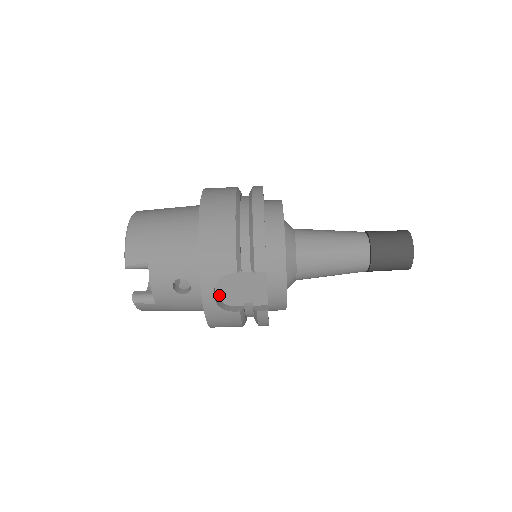
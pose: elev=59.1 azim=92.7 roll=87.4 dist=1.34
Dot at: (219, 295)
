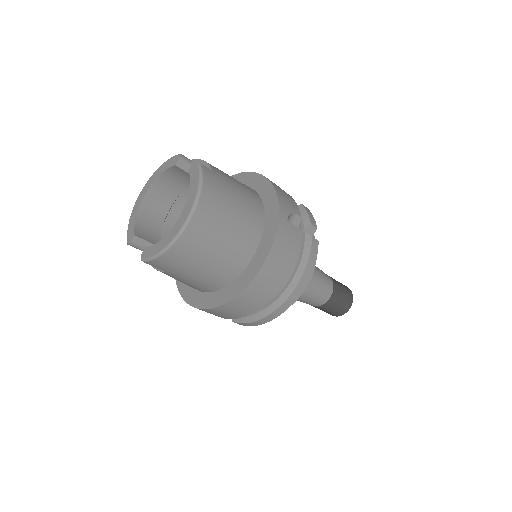
Dot at: occluded
